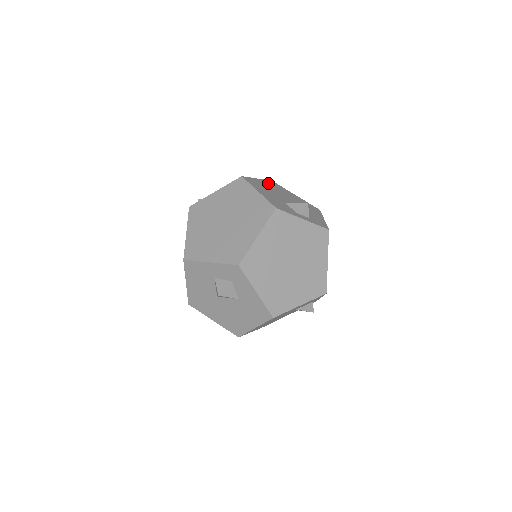
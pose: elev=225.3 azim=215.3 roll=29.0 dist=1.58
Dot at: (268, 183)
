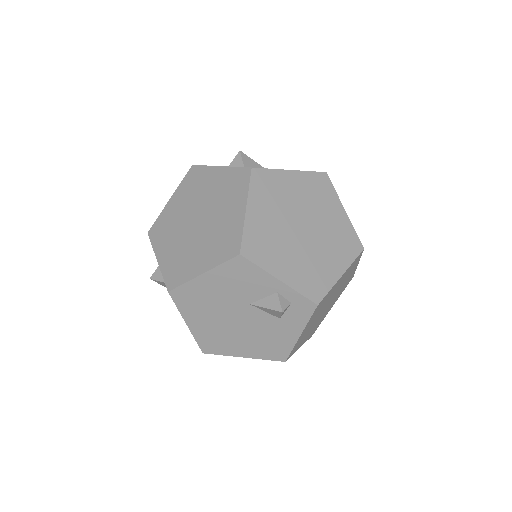
Dot at: occluded
